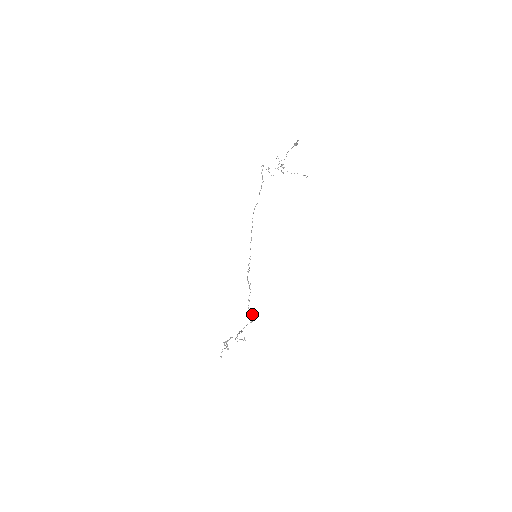
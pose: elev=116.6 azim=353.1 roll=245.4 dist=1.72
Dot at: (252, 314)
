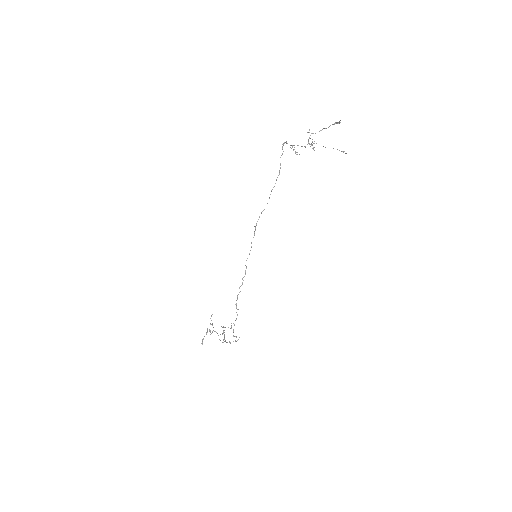
Dot at: (236, 337)
